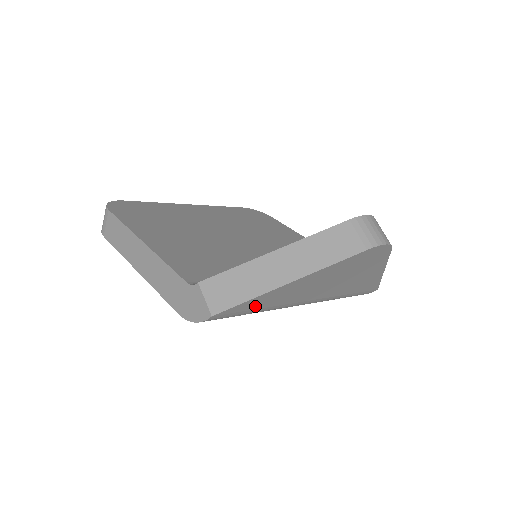
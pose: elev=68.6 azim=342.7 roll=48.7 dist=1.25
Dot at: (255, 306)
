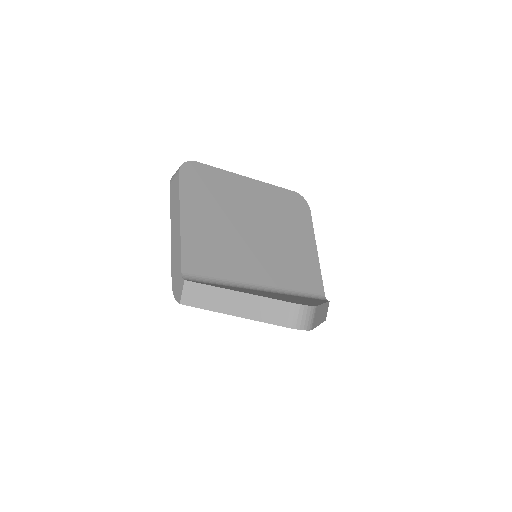
Dot at: occluded
